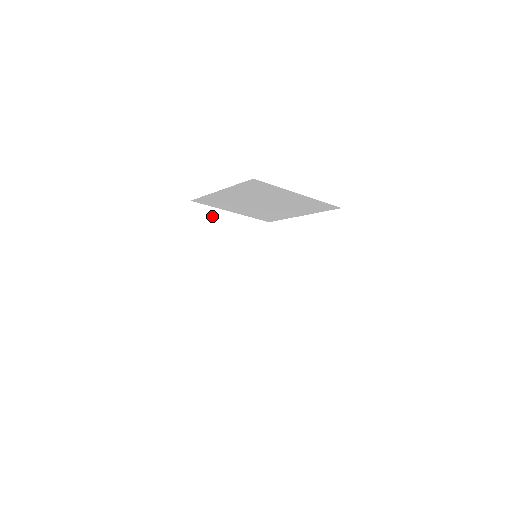
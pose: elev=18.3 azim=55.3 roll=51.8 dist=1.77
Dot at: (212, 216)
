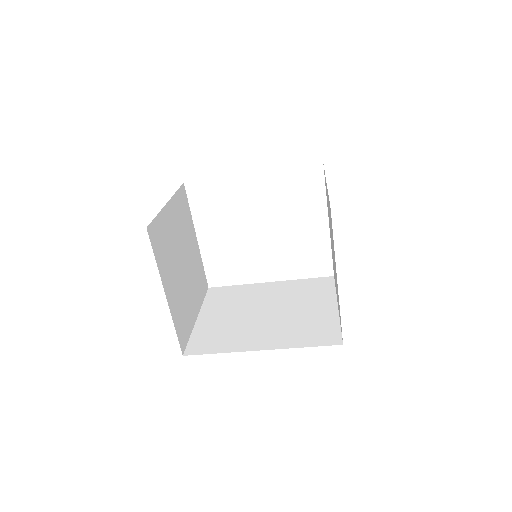
Dot at: (162, 226)
